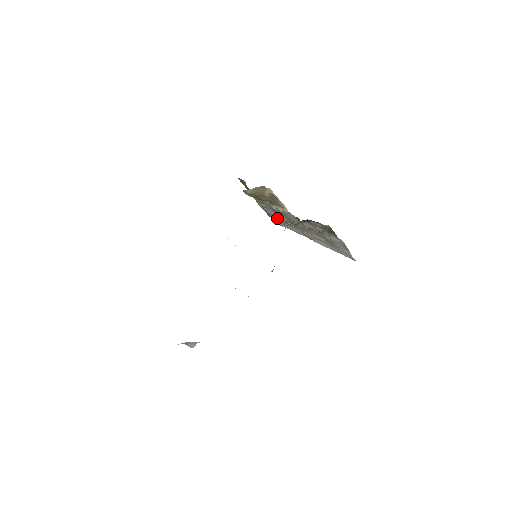
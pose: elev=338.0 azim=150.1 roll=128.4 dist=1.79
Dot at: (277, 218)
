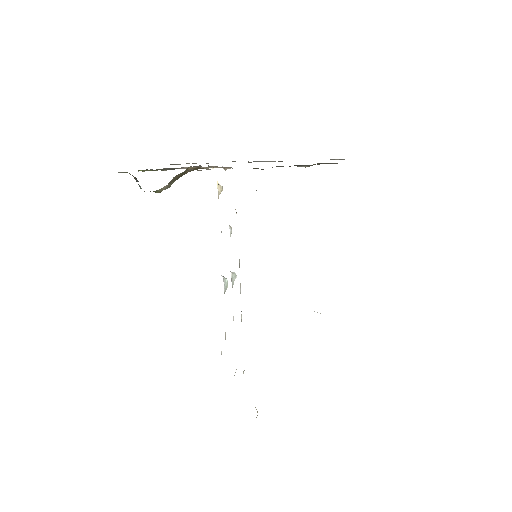
Dot at: occluded
